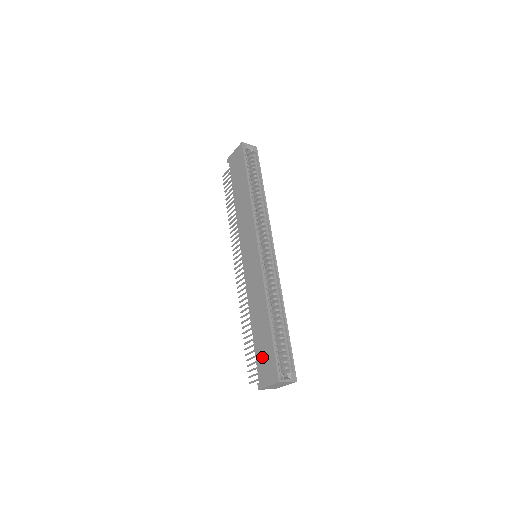
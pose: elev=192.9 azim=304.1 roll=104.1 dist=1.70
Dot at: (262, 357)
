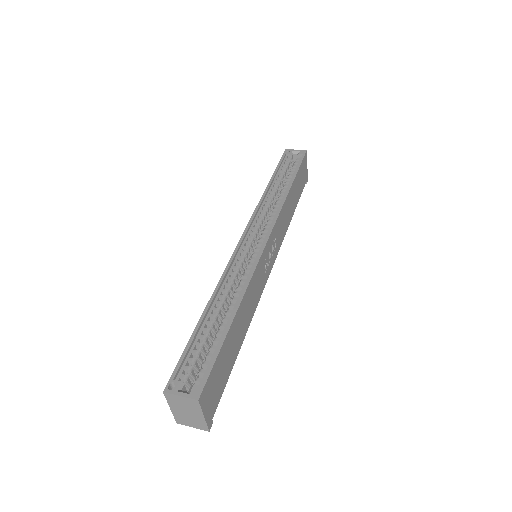
Dot at: occluded
